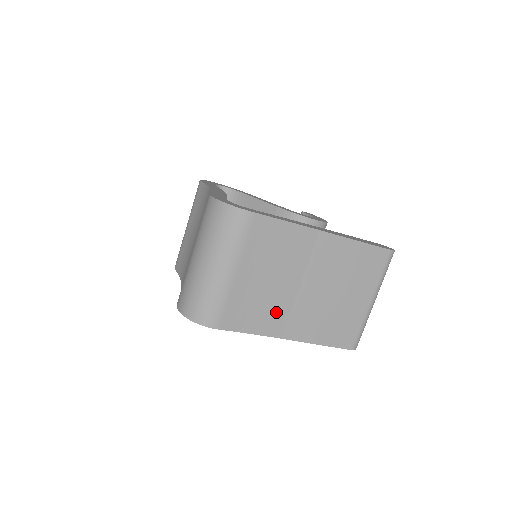
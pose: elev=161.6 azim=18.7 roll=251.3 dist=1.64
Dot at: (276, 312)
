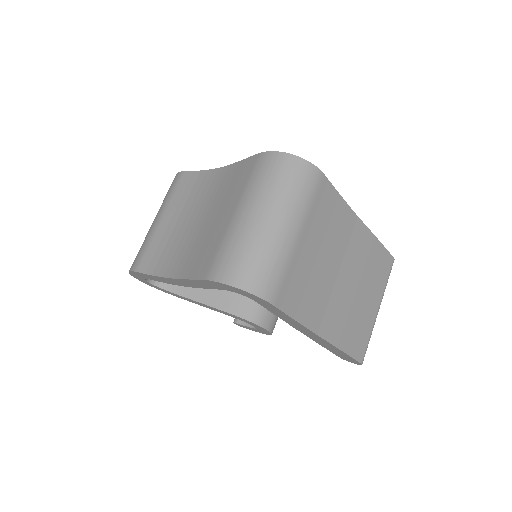
Dot at: (318, 299)
